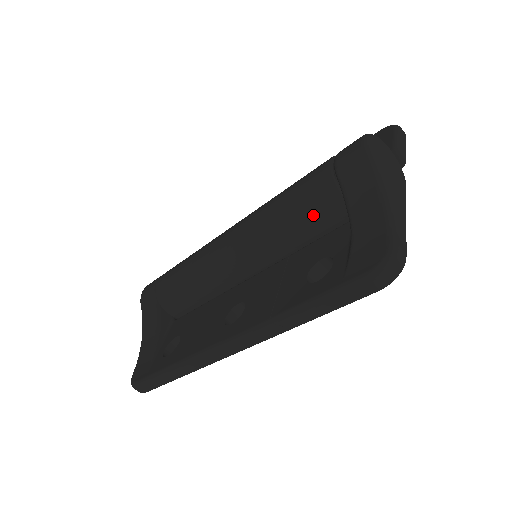
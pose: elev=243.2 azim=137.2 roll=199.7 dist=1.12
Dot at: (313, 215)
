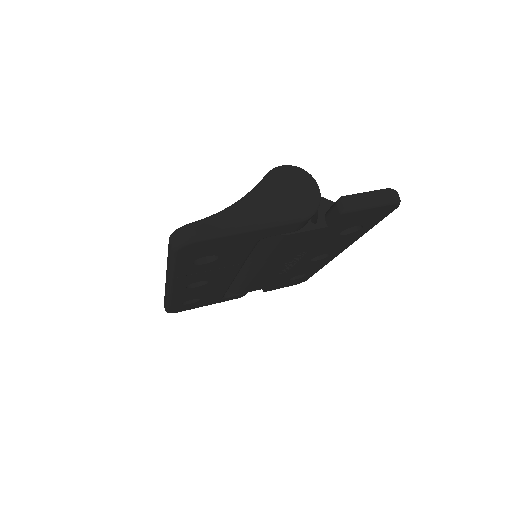
Dot at: occluded
